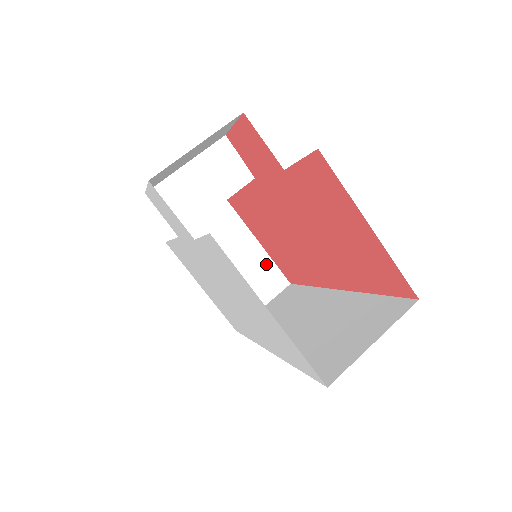
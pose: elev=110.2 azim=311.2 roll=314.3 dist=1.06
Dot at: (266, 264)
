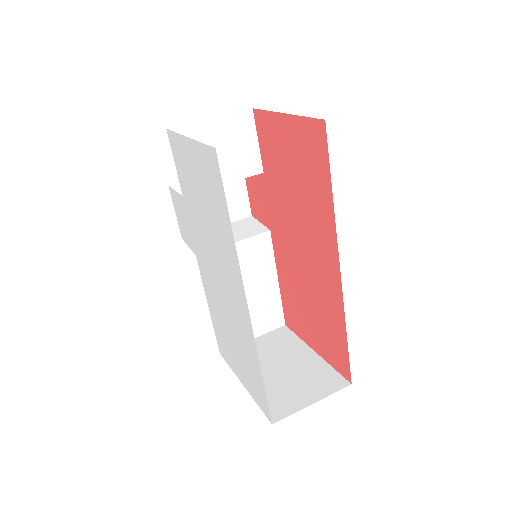
Dot at: (321, 368)
